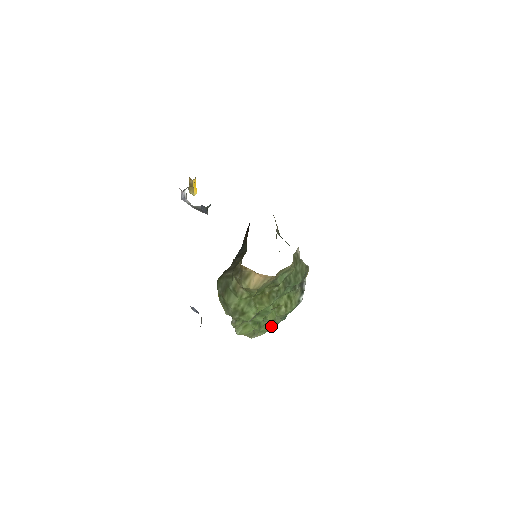
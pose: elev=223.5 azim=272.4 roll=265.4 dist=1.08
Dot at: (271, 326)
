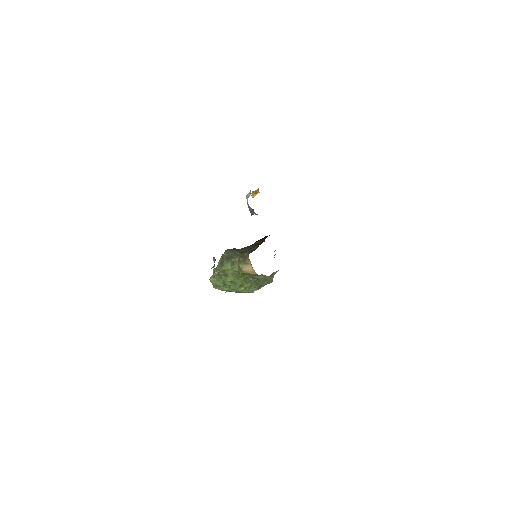
Dot at: (228, 290)
